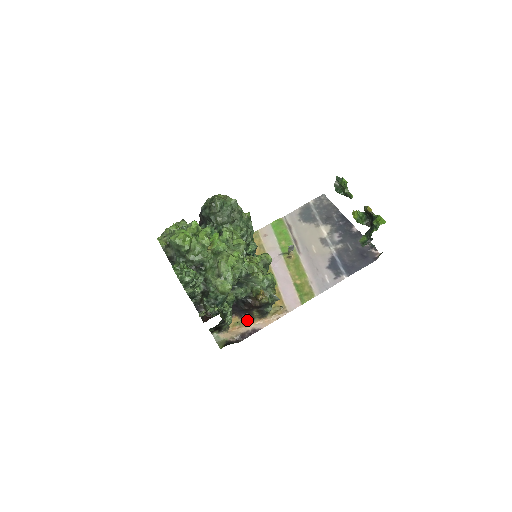
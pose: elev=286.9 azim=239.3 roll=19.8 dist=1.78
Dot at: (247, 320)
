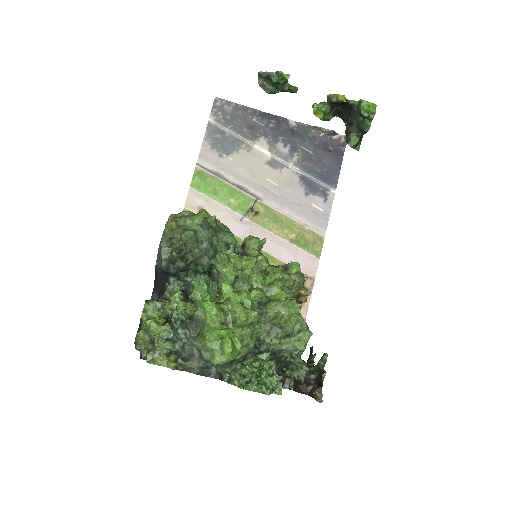
Dot at: occluded
